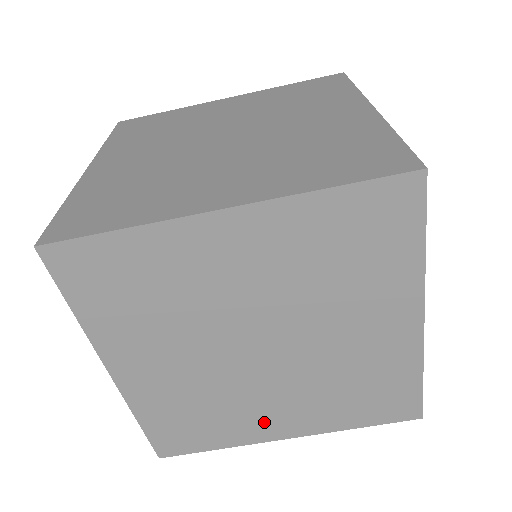
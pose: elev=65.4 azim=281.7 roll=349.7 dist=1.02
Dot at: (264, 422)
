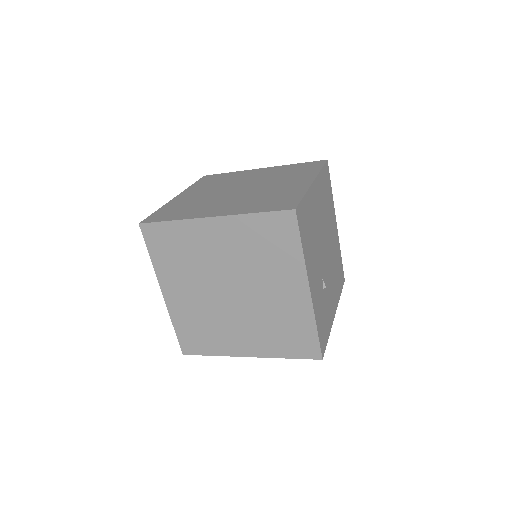
Dot at: occluded
